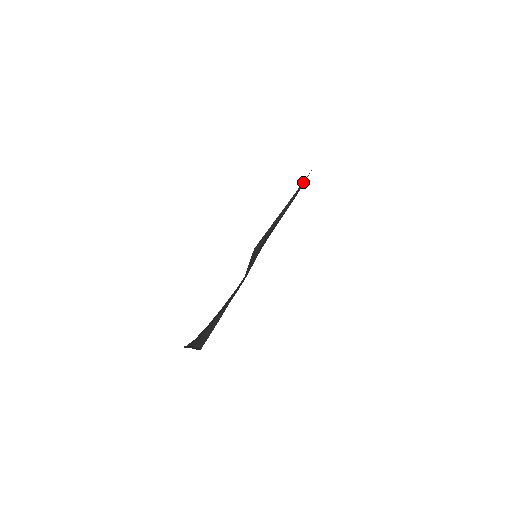
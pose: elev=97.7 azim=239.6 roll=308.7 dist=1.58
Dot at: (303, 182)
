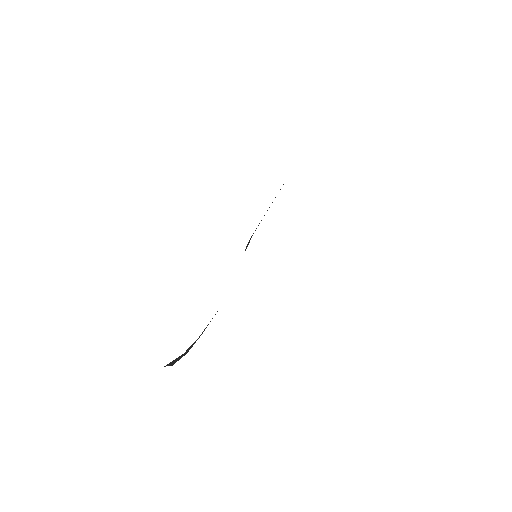
Dot at: occluded
